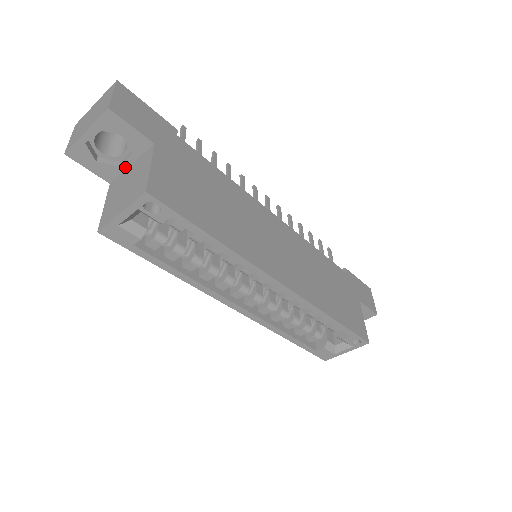
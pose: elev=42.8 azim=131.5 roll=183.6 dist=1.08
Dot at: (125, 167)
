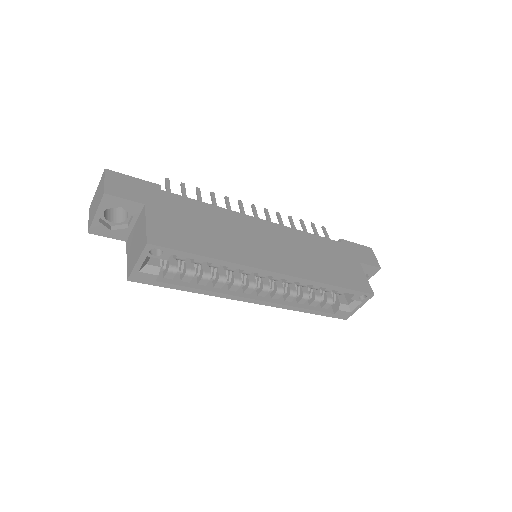
Dot at: (132, 227)
